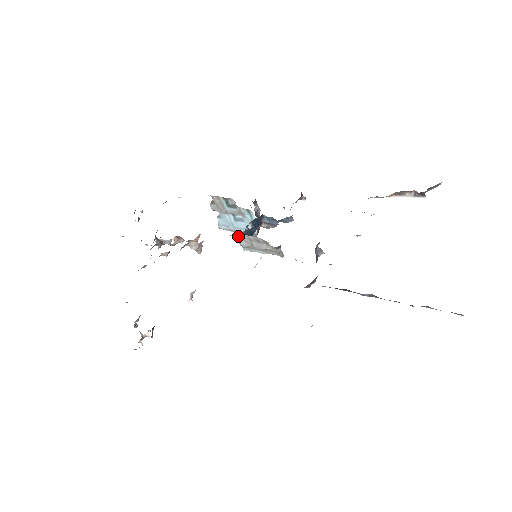
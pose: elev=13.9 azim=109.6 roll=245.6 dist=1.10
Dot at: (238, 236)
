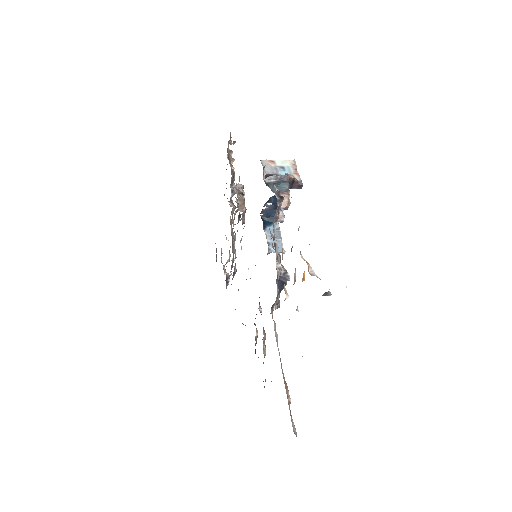
Dot at: occluded
